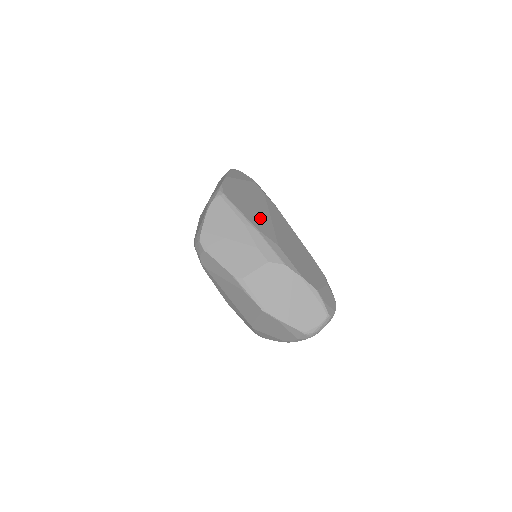
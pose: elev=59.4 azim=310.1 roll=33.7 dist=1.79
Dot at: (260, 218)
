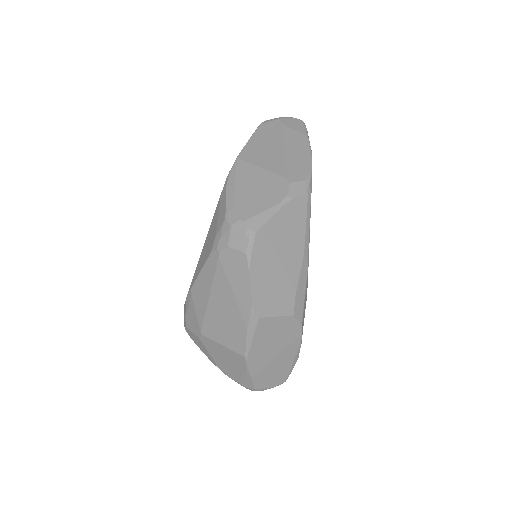
Dot at: occluded
